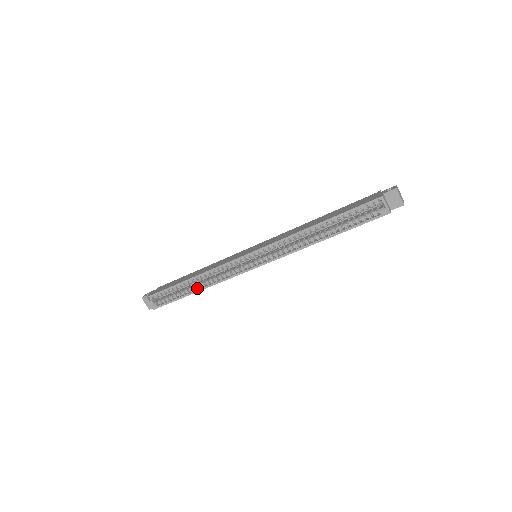
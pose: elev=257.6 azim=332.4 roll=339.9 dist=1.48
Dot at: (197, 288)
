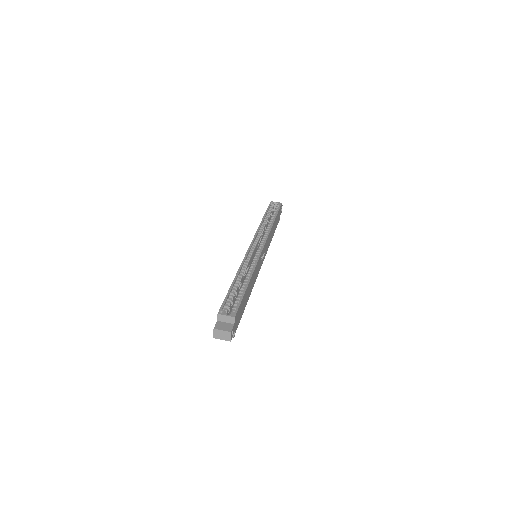
Dot at: occluded
